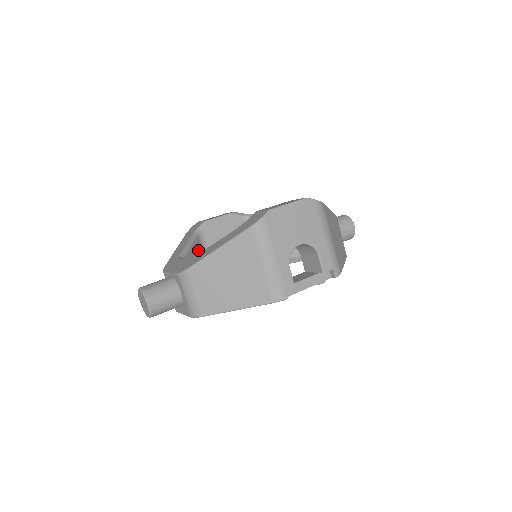
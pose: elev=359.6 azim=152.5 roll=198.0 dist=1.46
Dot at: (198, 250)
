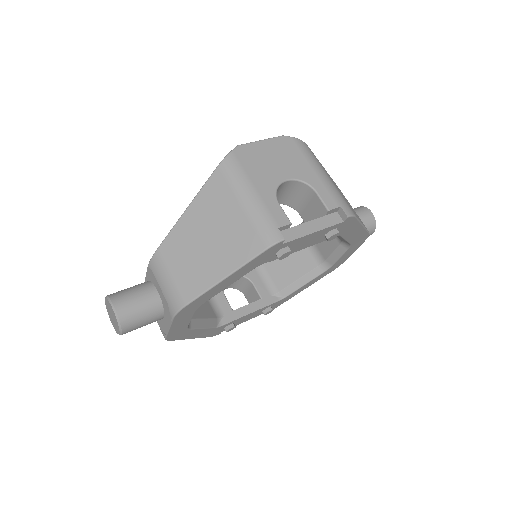
Dot at: occluded
